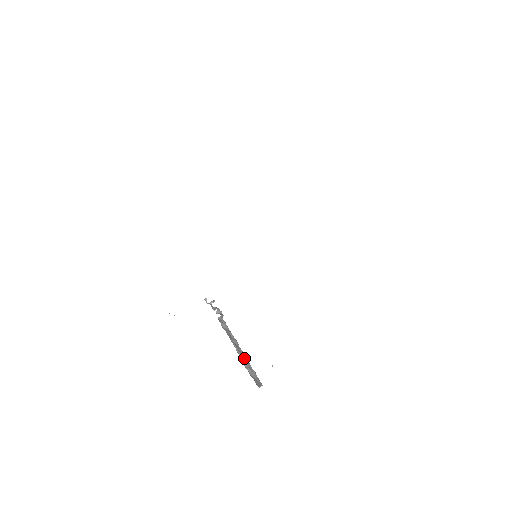
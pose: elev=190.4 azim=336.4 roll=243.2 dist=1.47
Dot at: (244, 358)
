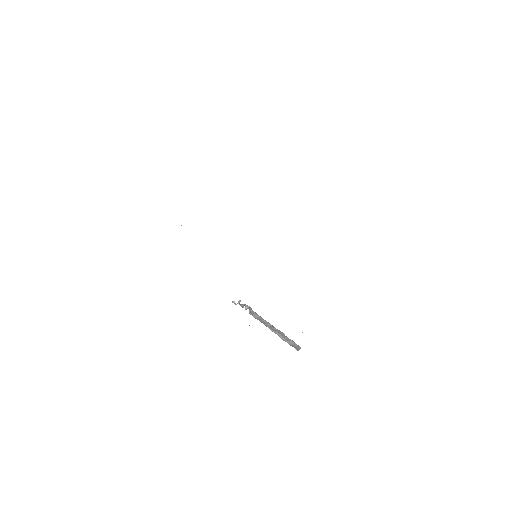
Dot at: (280, 334)
